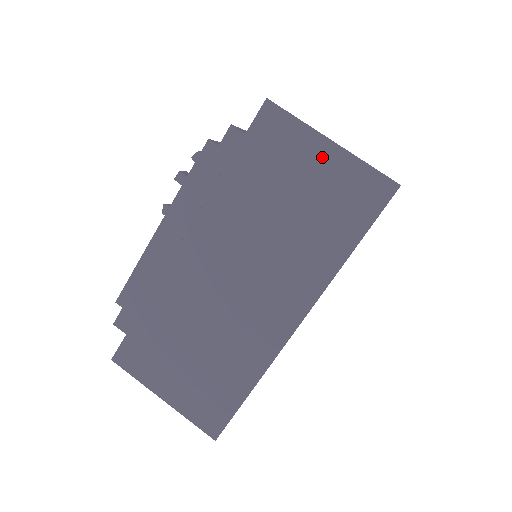
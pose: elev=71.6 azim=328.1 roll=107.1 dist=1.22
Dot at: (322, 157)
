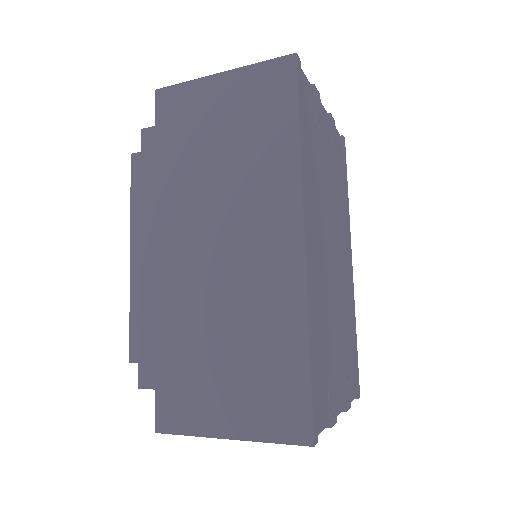
Dot at: (222, 89)
